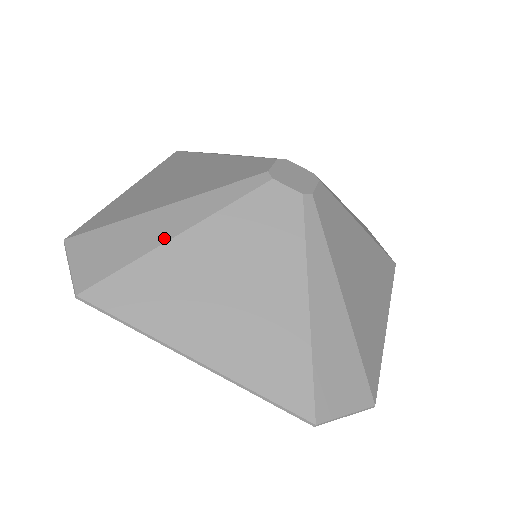
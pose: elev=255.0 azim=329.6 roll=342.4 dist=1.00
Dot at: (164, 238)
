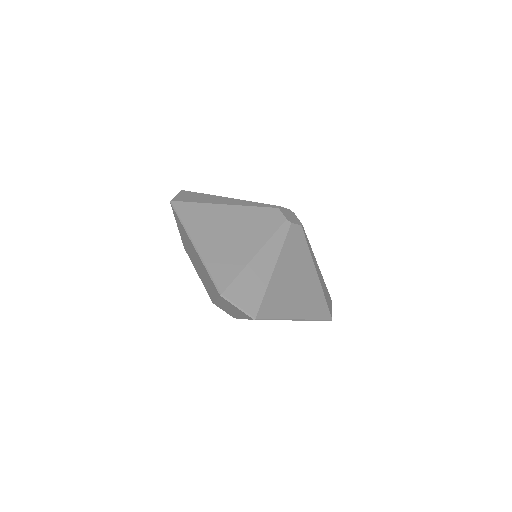
Dot at: (270, 272)
